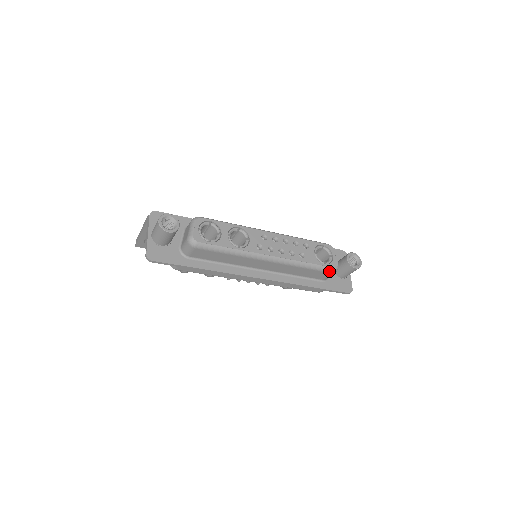
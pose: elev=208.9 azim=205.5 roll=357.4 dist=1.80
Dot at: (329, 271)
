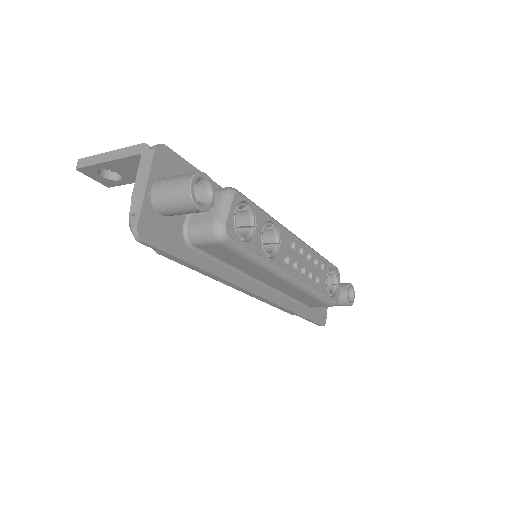
Dot at: (329, 304)
